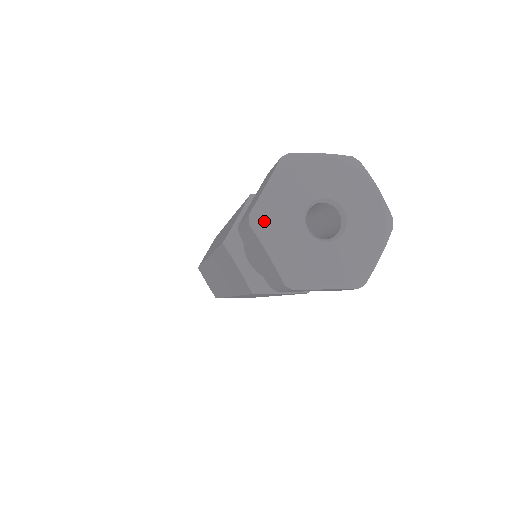
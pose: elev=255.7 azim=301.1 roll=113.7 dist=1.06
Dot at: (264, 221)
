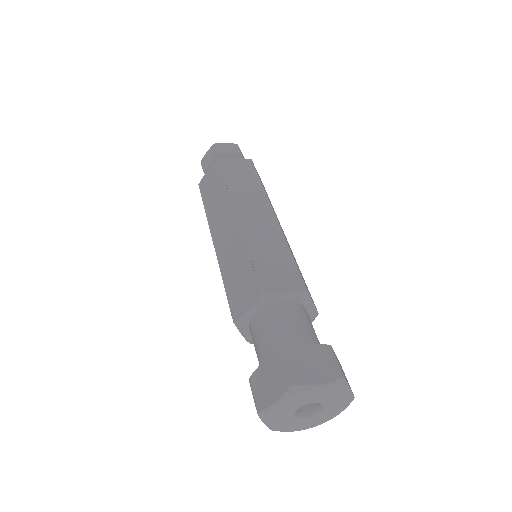
Dot at: (268, 418)
